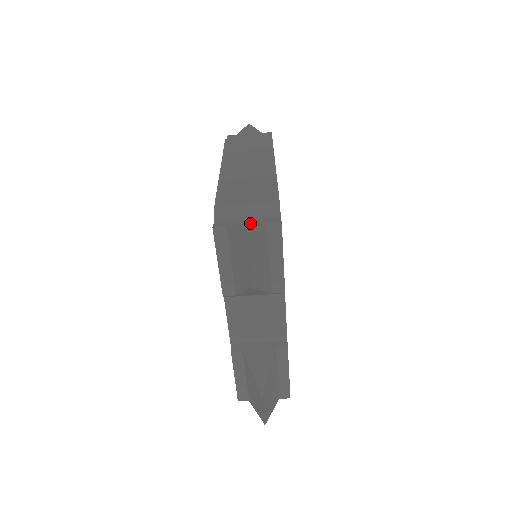
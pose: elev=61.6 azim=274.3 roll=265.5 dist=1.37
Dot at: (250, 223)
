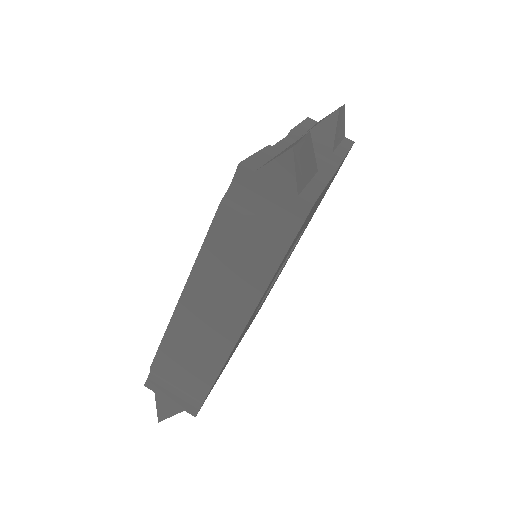
Dot at: occluded
